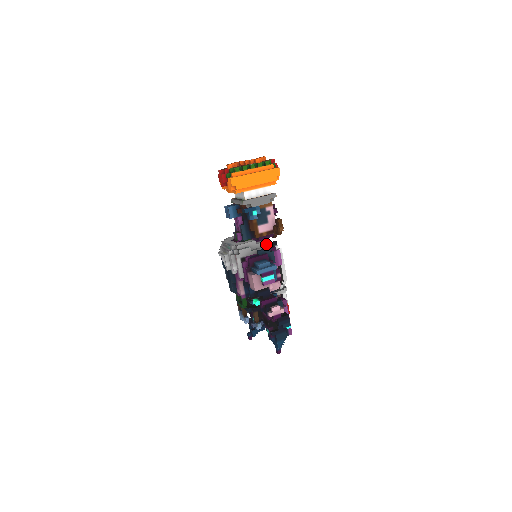
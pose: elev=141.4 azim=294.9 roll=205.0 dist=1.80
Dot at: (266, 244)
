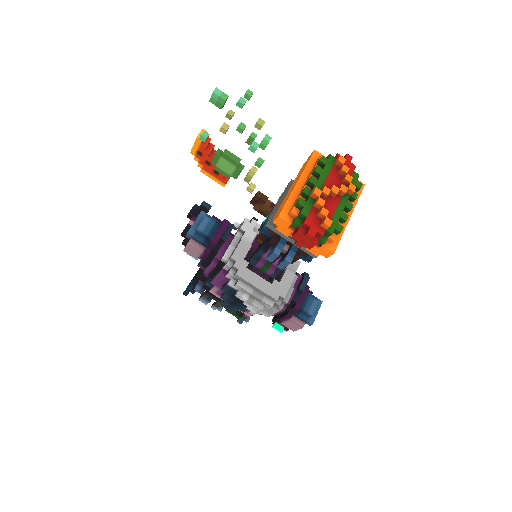
Dot at: (298, 265)
